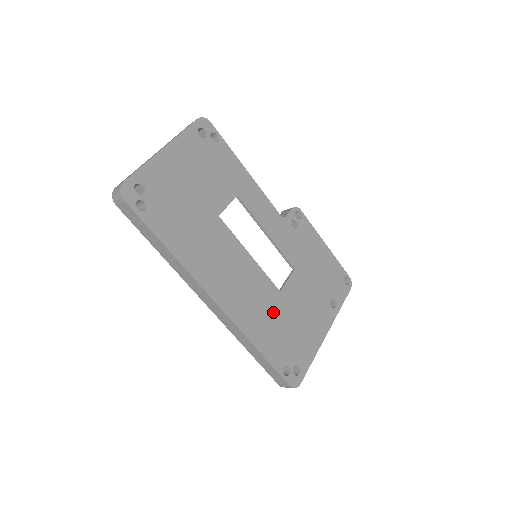
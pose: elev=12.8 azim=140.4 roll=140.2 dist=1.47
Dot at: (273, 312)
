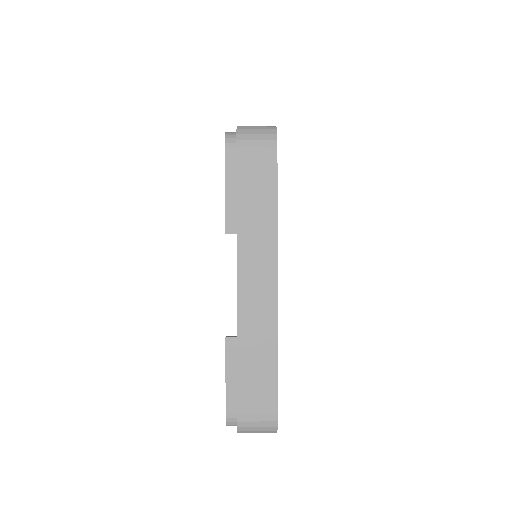
Dot at: occluded
